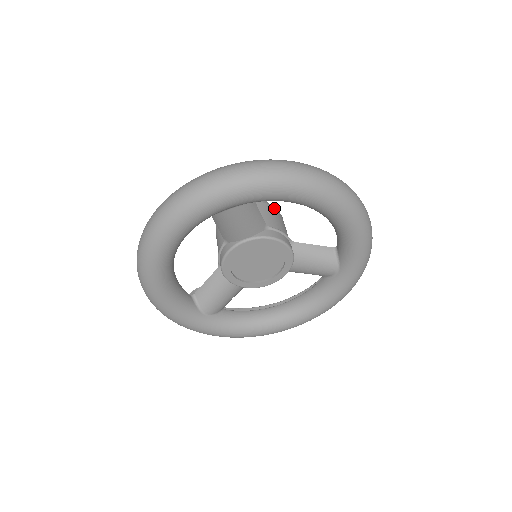
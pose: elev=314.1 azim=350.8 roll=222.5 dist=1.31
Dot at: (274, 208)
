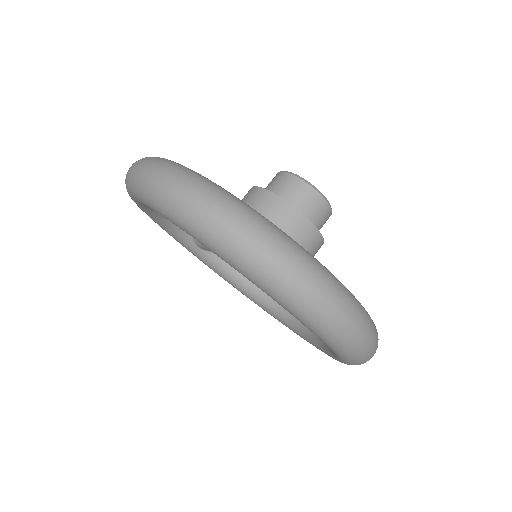
Dot at: (315, 229)
